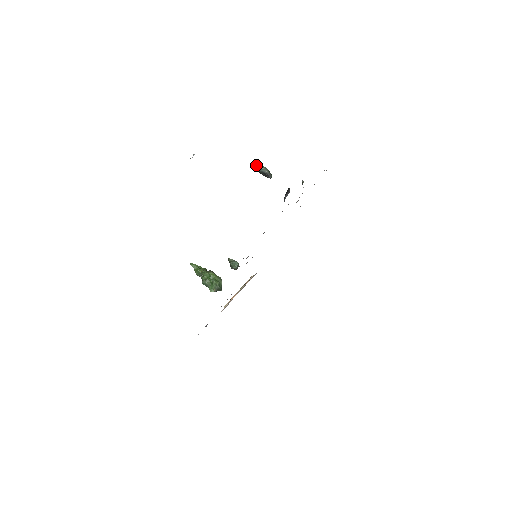
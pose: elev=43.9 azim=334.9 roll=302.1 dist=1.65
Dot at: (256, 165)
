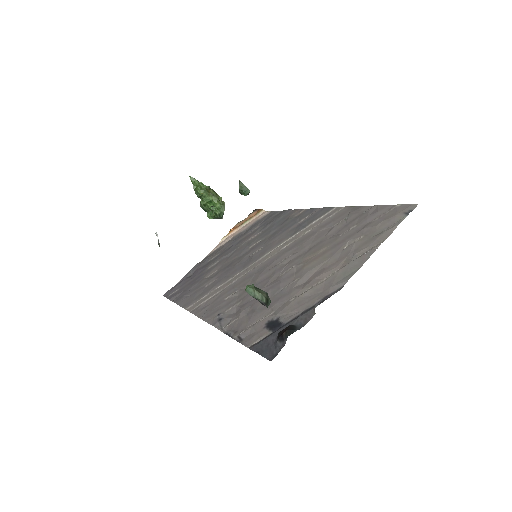
Dot at: (249, 290)
